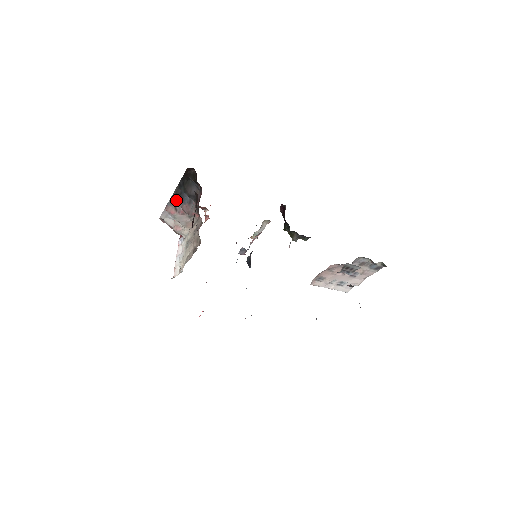
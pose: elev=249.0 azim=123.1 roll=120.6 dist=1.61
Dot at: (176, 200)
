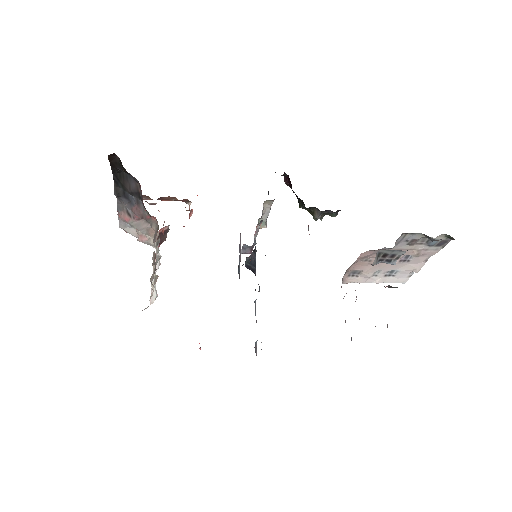
Dot at: (123, 202)
